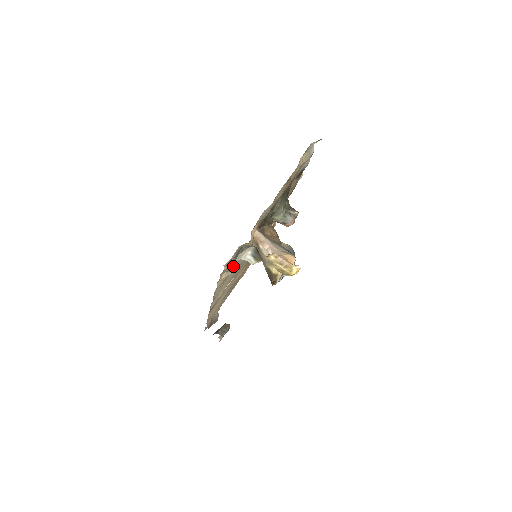
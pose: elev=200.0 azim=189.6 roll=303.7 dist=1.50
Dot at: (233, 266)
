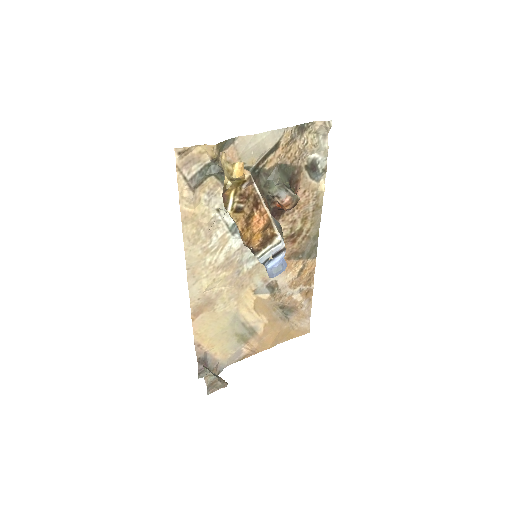
Dot at: (211, 216)
